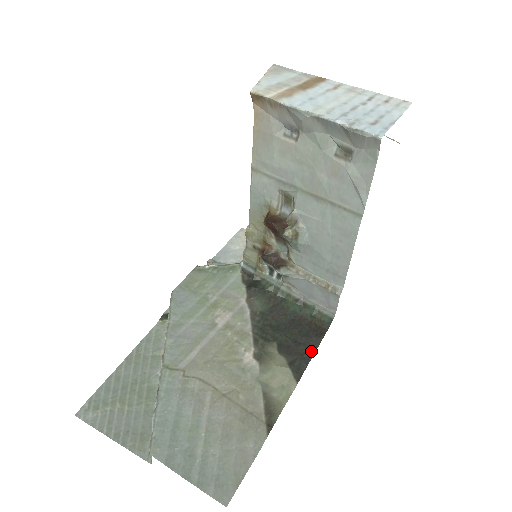
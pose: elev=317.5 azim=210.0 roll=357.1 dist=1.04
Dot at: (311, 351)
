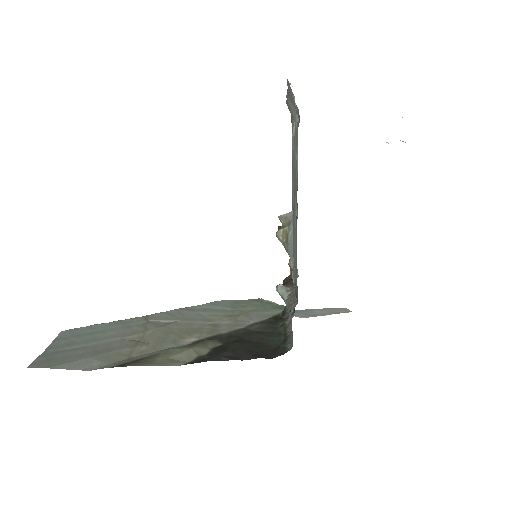
Dot at: (231, 358)
